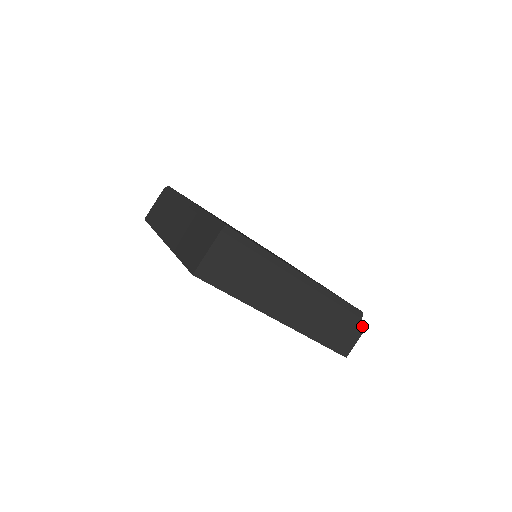
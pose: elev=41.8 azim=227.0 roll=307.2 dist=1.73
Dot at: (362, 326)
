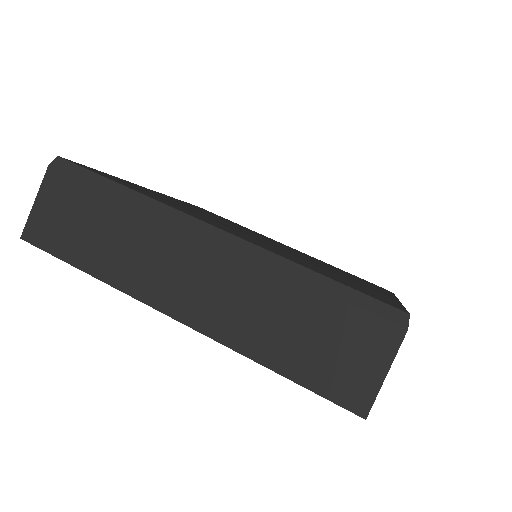
Dot at: occluded
